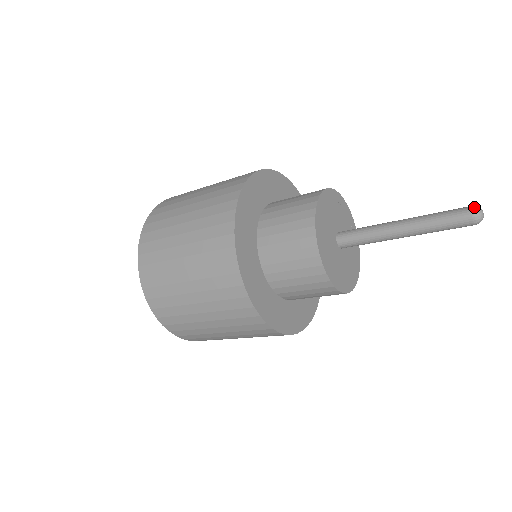
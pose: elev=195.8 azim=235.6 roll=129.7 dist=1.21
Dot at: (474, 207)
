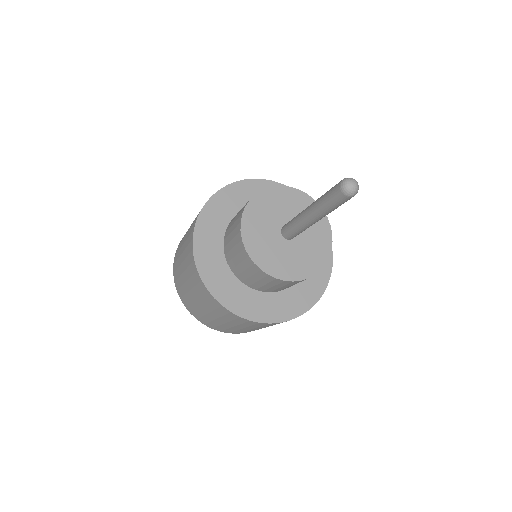
Dot at: (341, 185)
